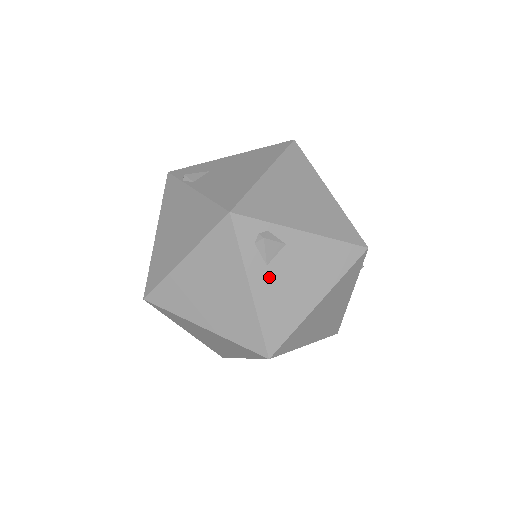
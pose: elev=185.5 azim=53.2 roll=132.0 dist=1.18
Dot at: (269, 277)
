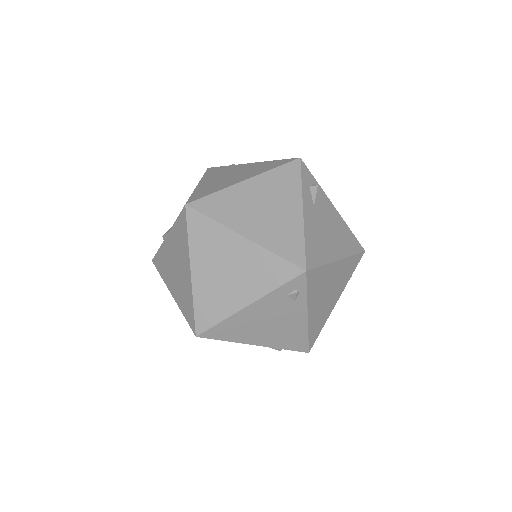
Dot at: (314, 214)
